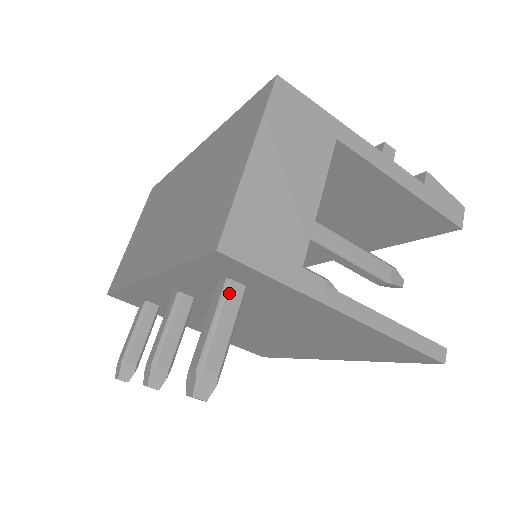
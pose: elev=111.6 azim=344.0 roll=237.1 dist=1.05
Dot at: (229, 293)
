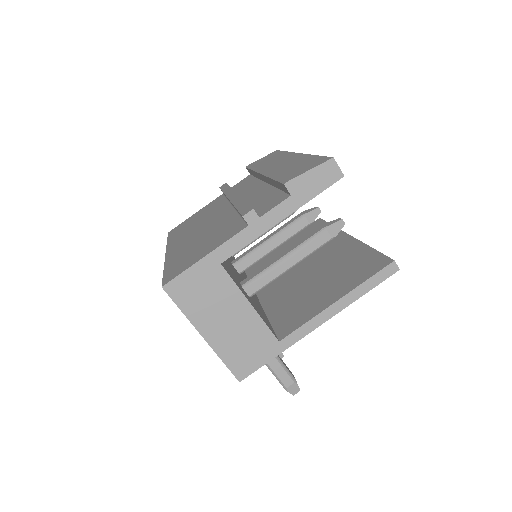
Dot at: occluded
